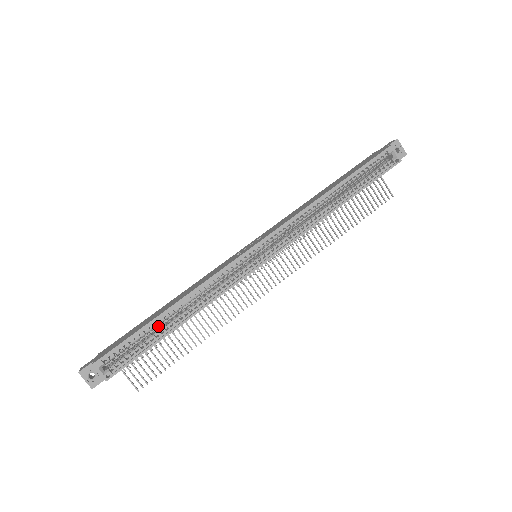
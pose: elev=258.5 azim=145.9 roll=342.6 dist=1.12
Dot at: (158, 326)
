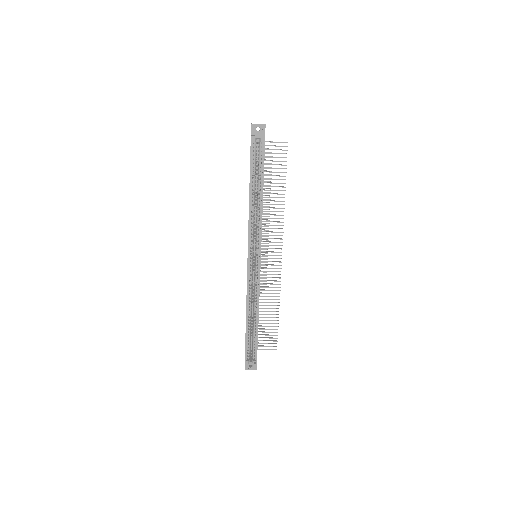
Dot at: (252, 325)
